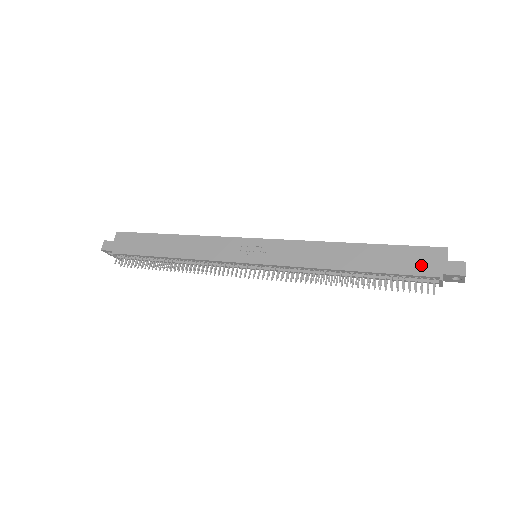
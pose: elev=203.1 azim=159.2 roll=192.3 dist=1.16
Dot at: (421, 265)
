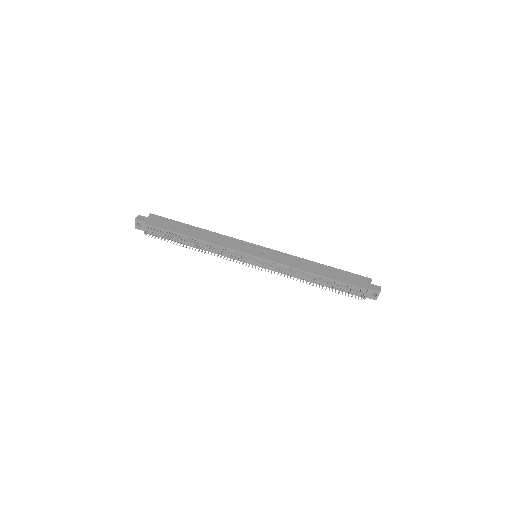
Dot at: (358, 282)
